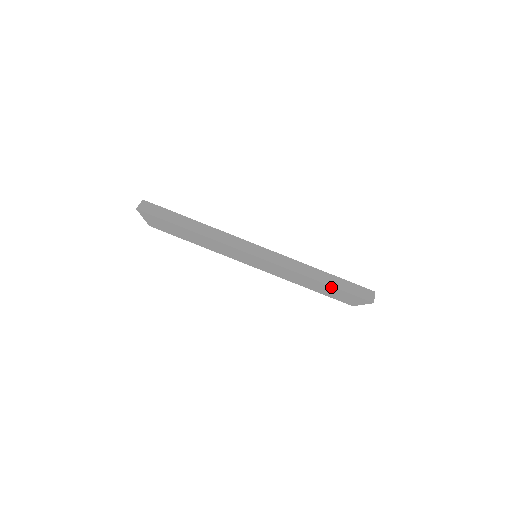
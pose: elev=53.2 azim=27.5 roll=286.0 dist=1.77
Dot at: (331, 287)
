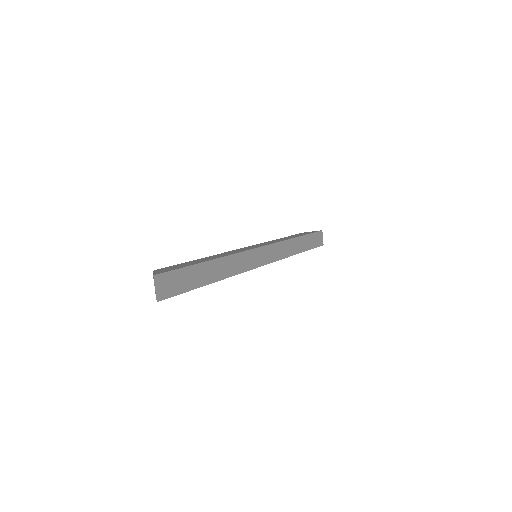
Dot at: (304, 251)
